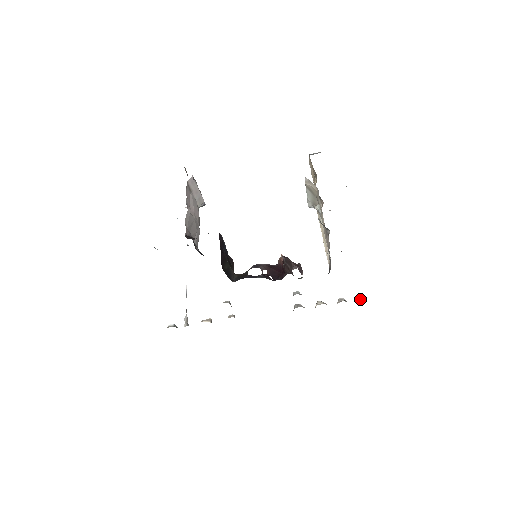
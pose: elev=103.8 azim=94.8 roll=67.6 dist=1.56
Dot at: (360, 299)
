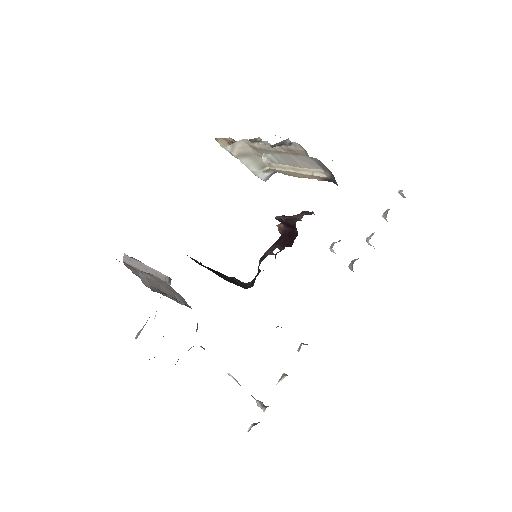
Dot at: (401, 192)
